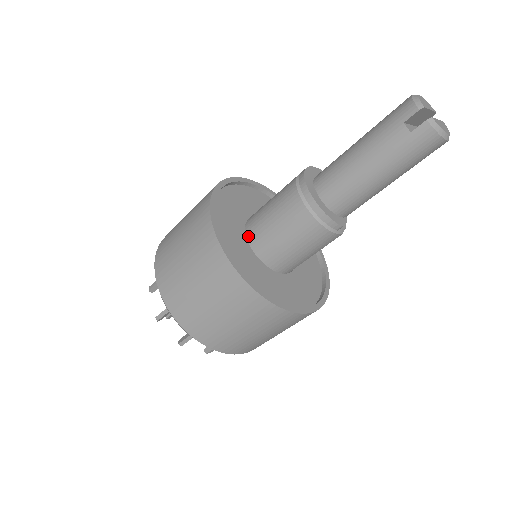
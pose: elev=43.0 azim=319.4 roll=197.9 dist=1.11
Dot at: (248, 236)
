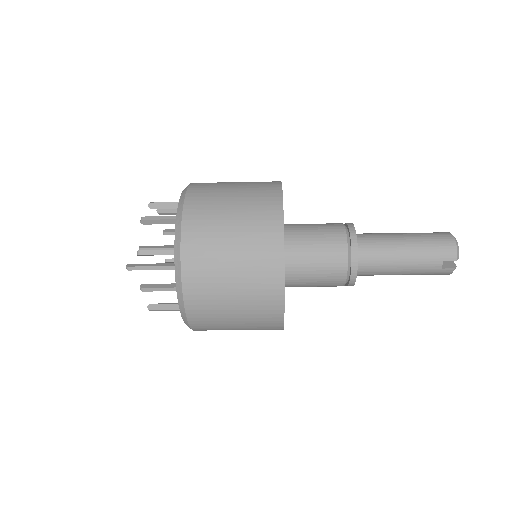
Dot at: occluded
